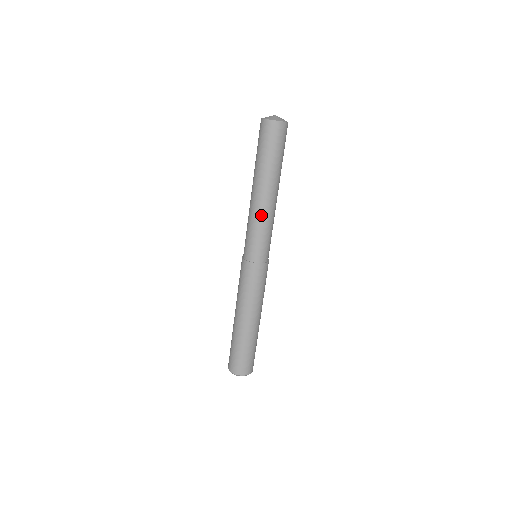
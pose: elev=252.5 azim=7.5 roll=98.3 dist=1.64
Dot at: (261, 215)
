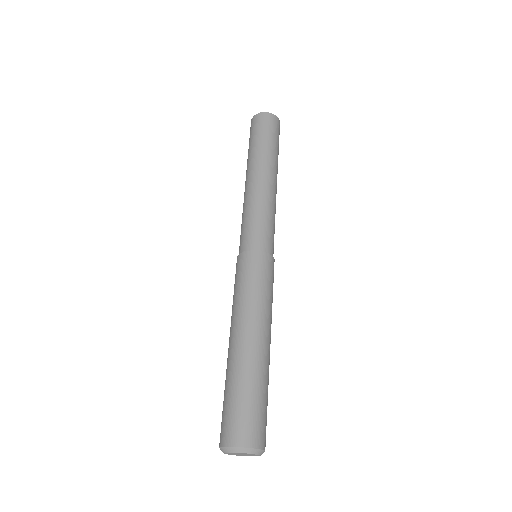
Dot at: (258, 196)
